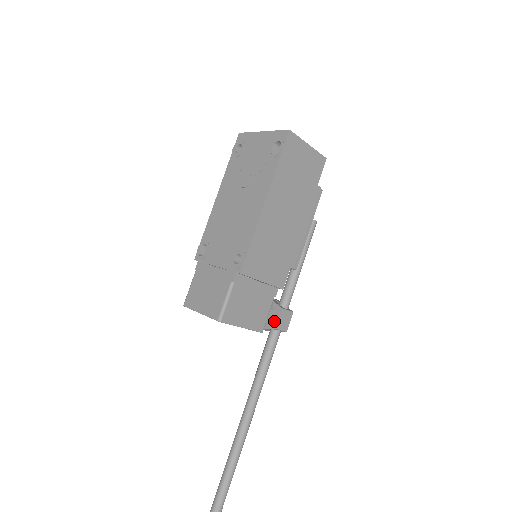
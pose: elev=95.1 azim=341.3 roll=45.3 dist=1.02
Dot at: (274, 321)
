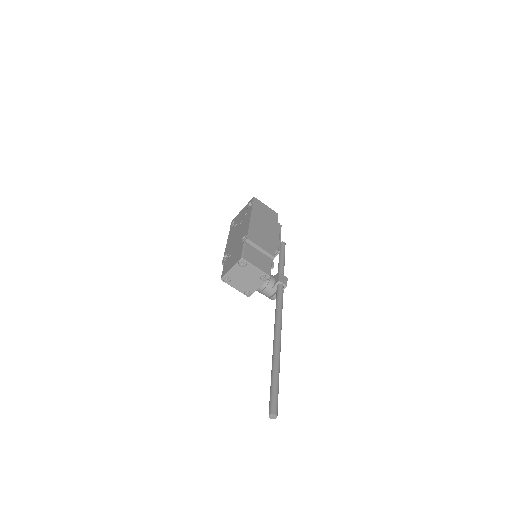
Dot at: (277, 279)
